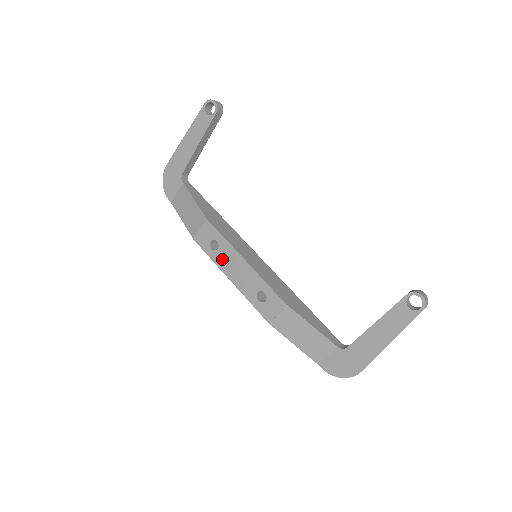
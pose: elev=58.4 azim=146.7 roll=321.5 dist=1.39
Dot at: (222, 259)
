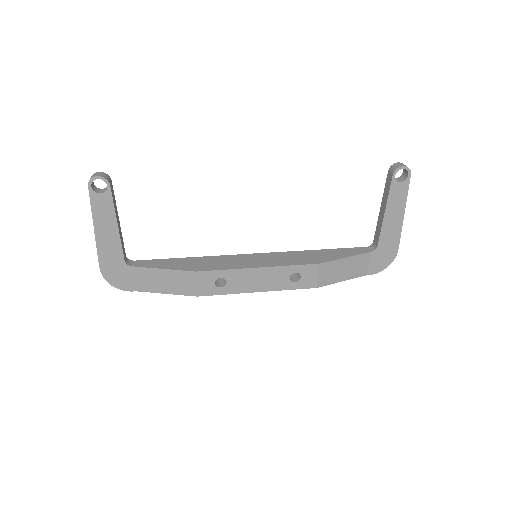
Dot at: (238, 285)
